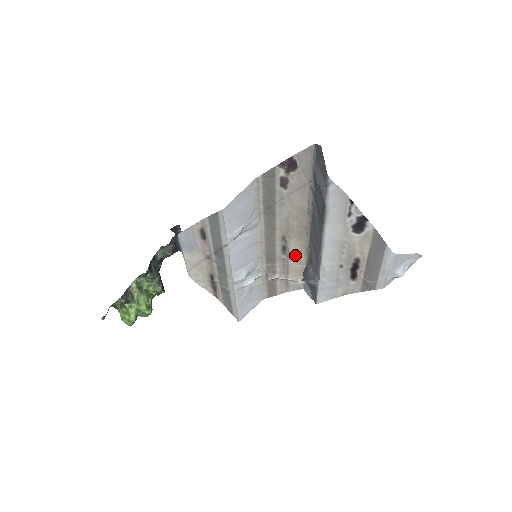
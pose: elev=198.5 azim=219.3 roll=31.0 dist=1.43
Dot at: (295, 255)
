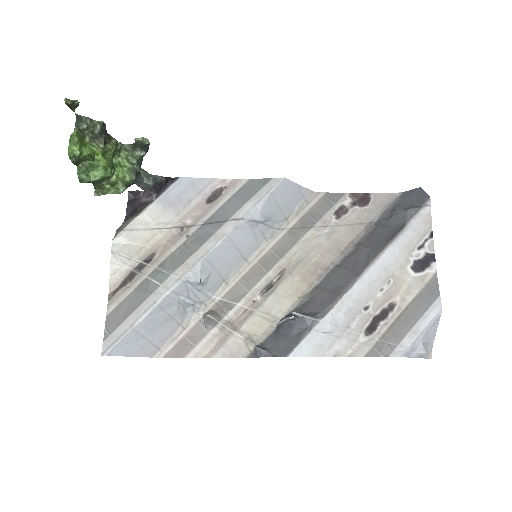
Dot at: (278, 300)
